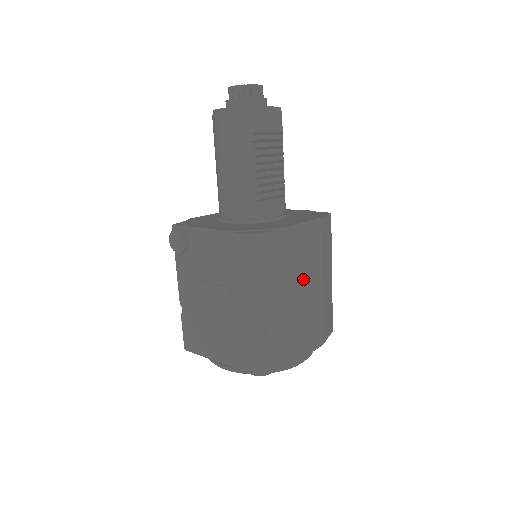
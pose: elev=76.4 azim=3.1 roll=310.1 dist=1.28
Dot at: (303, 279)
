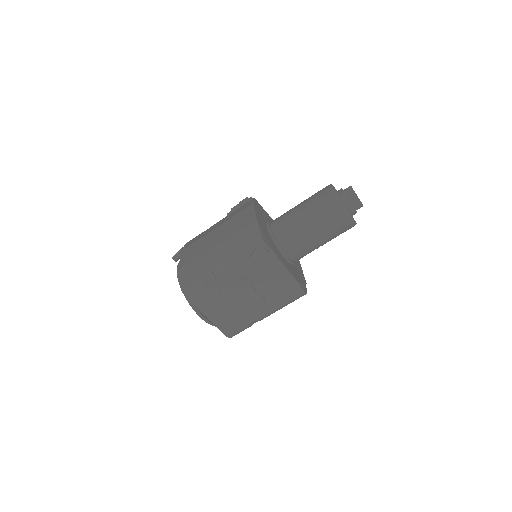
Dot at: occluded
